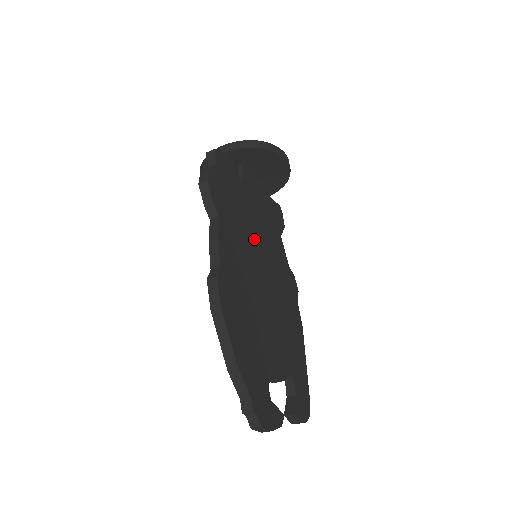
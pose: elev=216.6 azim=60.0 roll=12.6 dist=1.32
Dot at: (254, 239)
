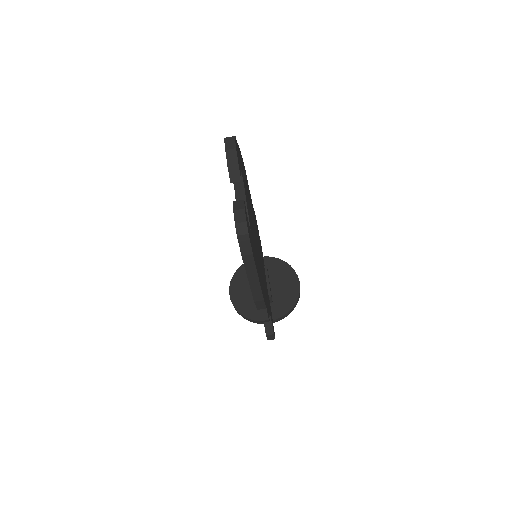
Dot at: (260, 254)
